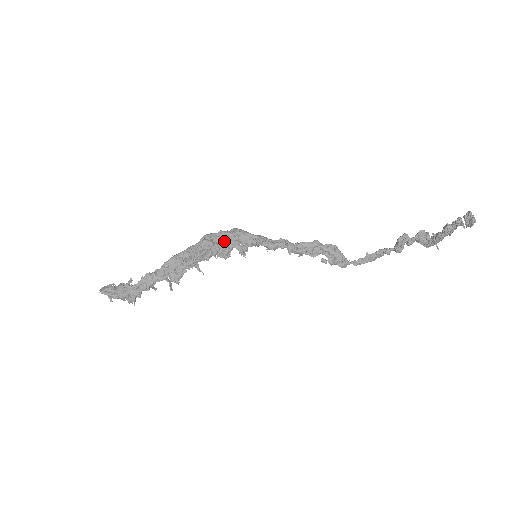
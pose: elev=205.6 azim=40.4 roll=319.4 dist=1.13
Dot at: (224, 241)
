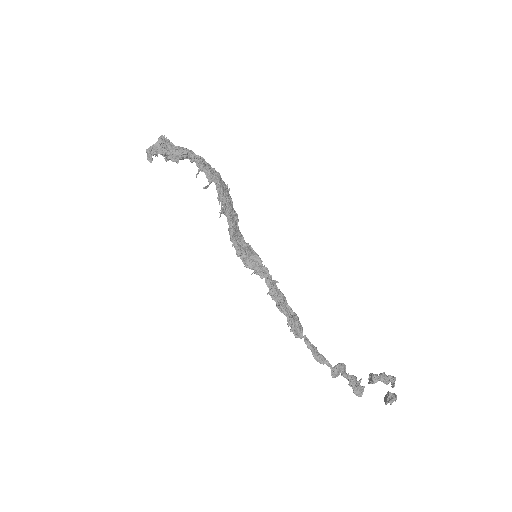
Dot at: (240, 234)
